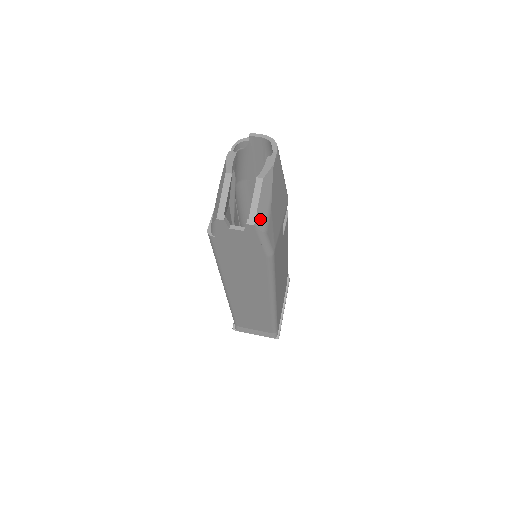
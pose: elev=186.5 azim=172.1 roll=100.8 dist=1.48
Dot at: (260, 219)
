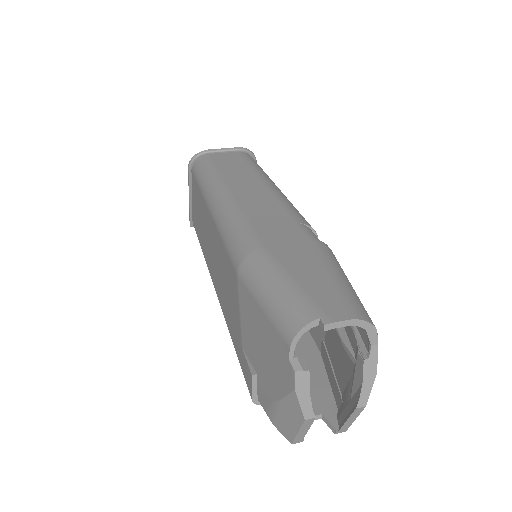
Dot at: occluded
